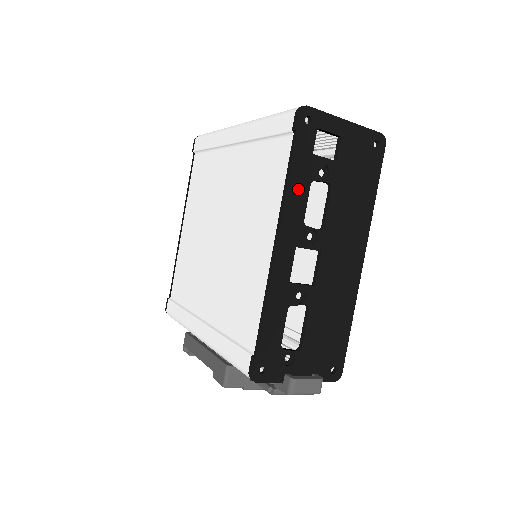
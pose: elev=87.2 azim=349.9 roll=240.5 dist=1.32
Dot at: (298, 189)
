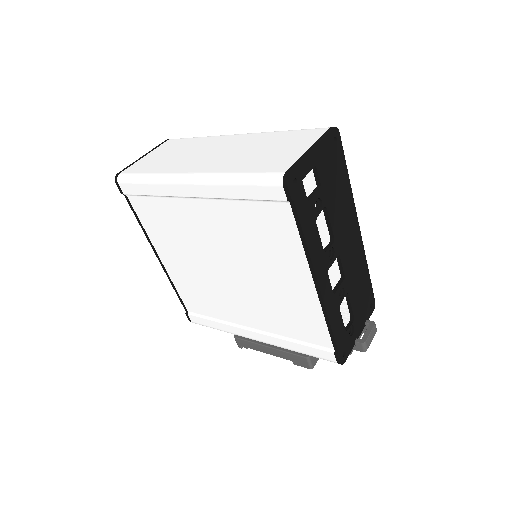
Dot at: (312, 236)
